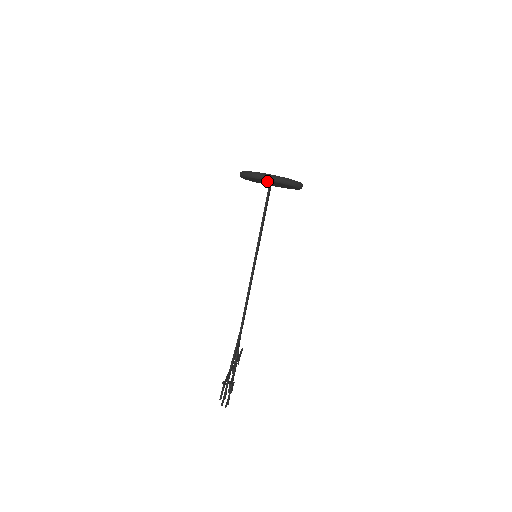
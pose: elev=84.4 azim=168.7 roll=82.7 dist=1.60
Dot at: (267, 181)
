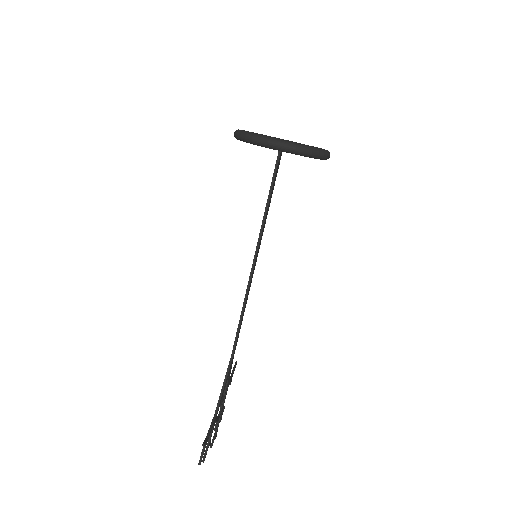
Dot at: occluded
